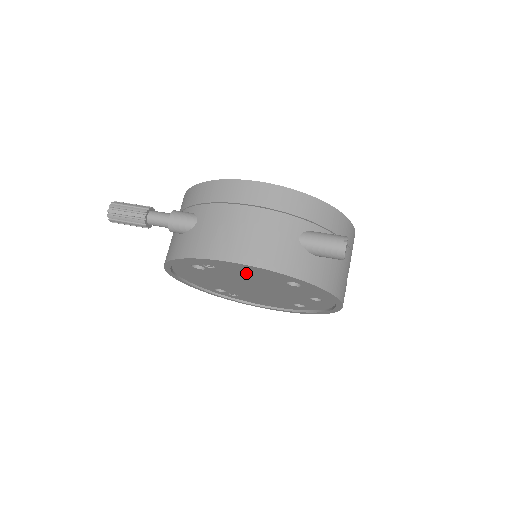
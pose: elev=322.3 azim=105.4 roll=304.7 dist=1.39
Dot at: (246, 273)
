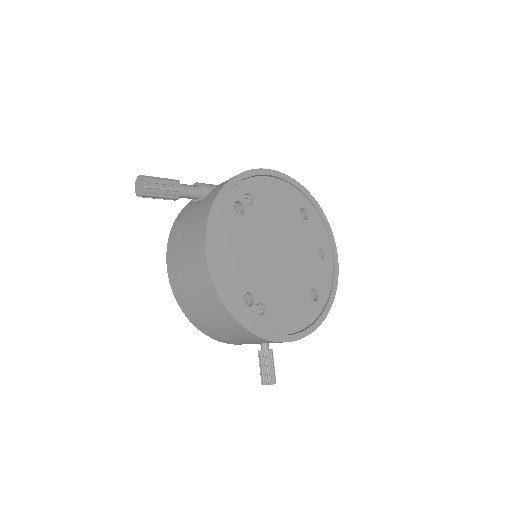
Dot at: (274, 204)
